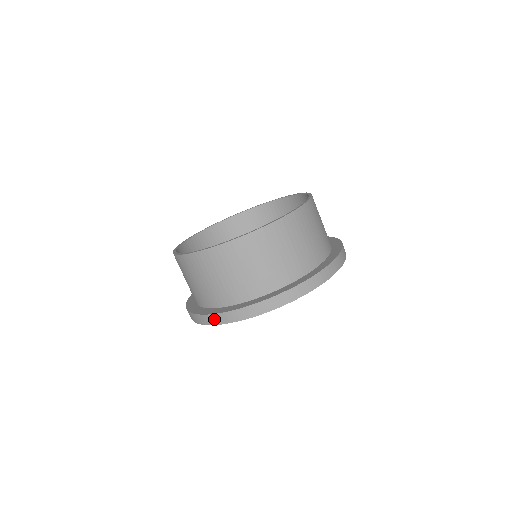
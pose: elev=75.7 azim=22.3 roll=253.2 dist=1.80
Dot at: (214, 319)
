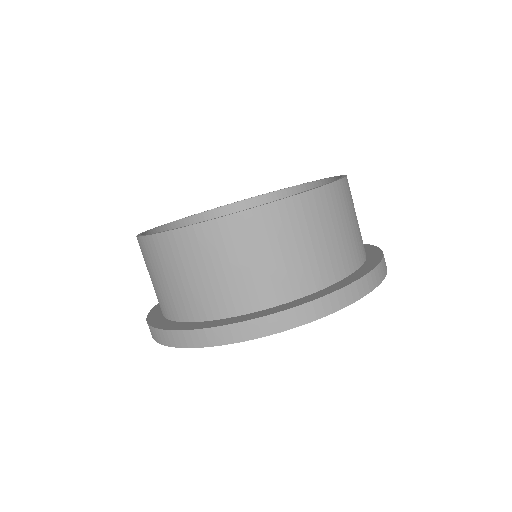
Dot at: occluded
